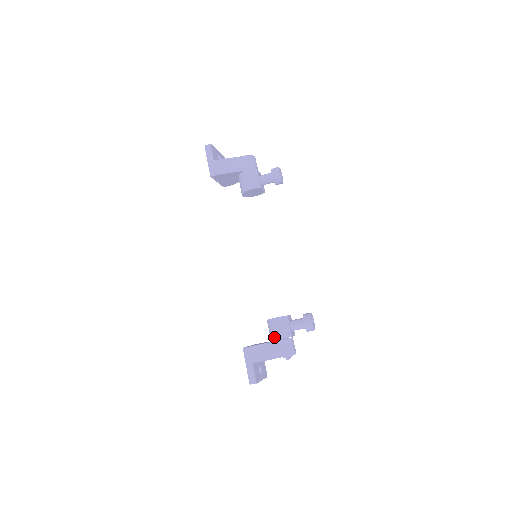
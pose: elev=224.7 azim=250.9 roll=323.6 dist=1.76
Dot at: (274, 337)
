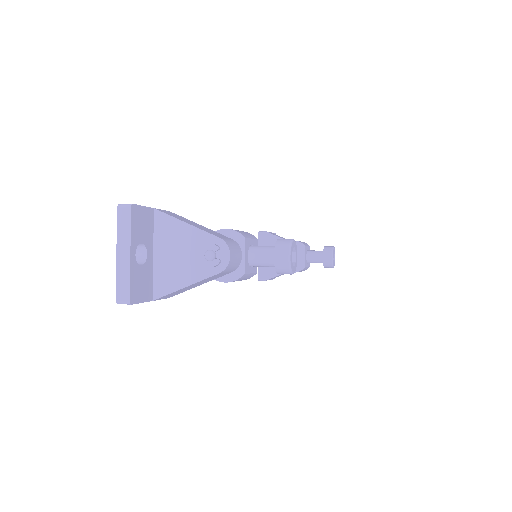
Dot at: occluded
